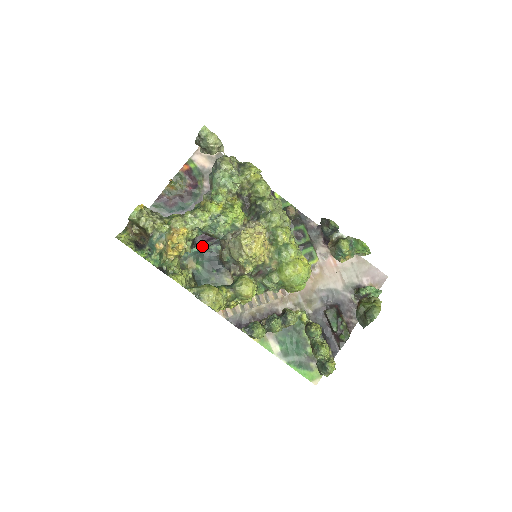
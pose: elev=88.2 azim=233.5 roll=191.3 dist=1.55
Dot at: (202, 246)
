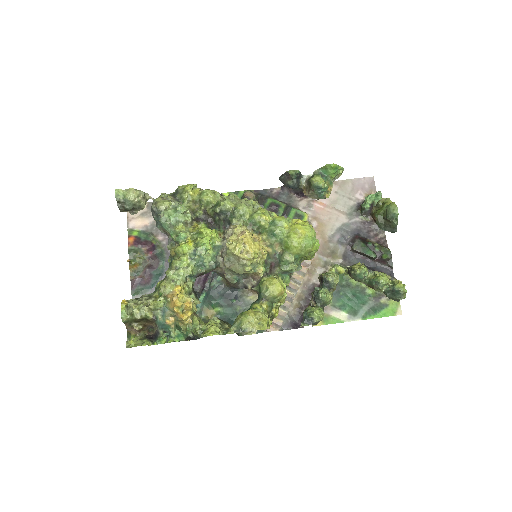
Dot at: (204, 290)
